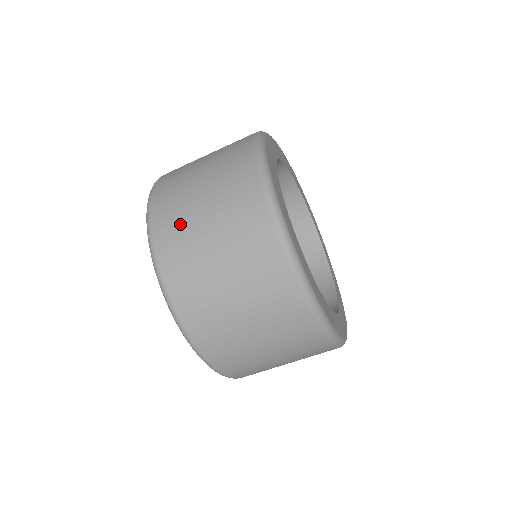
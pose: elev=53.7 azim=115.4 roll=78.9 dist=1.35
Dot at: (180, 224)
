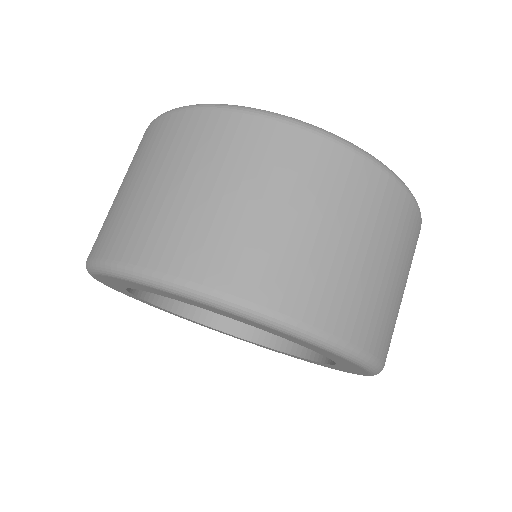
Dot at: occluded
